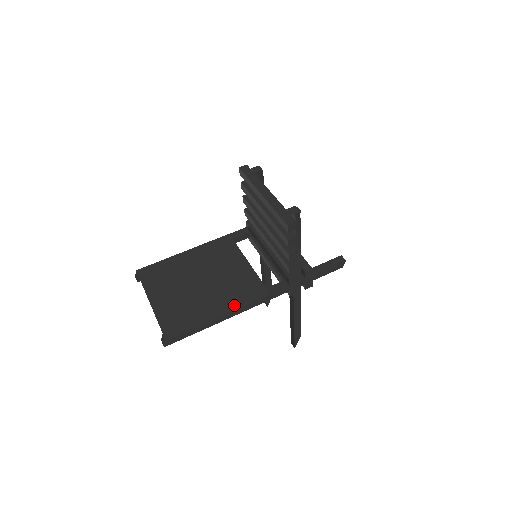
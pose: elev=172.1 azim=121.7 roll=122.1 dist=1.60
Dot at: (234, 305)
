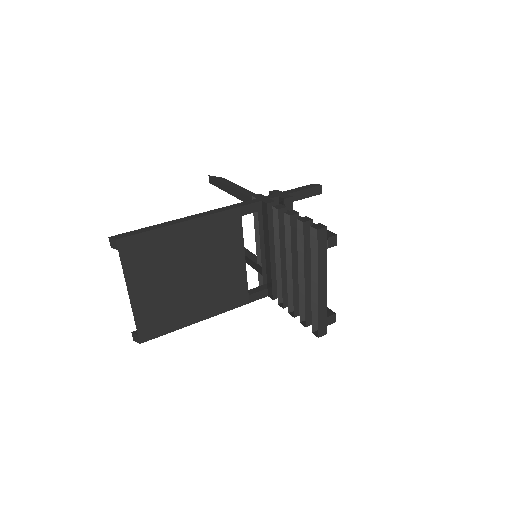
Dot at: (214, 311)
